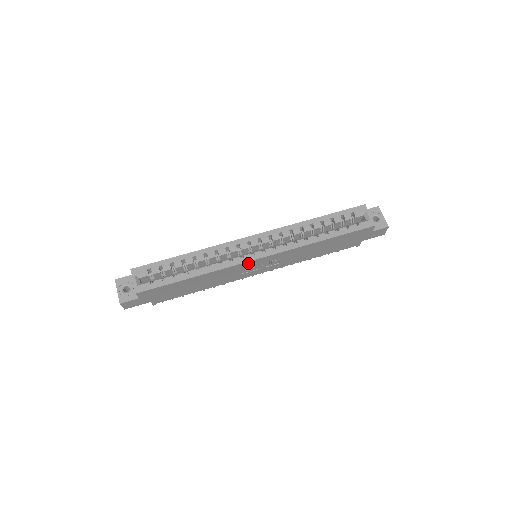
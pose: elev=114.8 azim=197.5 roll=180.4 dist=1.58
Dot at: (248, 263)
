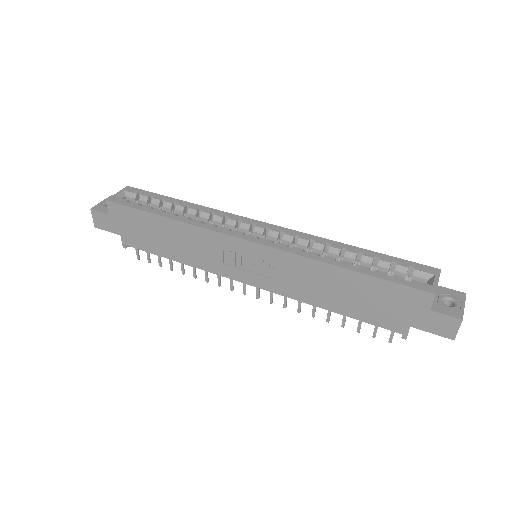
Dot at: (233, 241)
